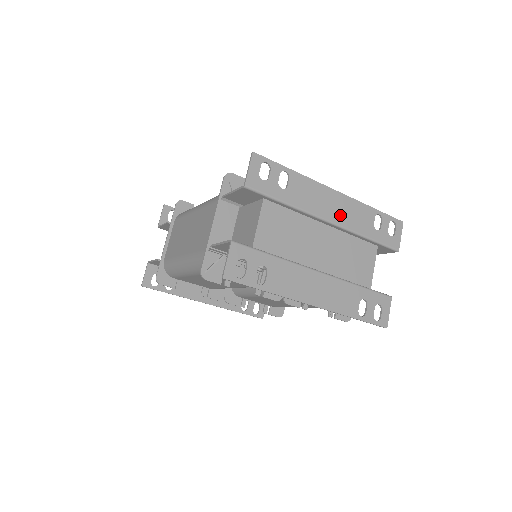
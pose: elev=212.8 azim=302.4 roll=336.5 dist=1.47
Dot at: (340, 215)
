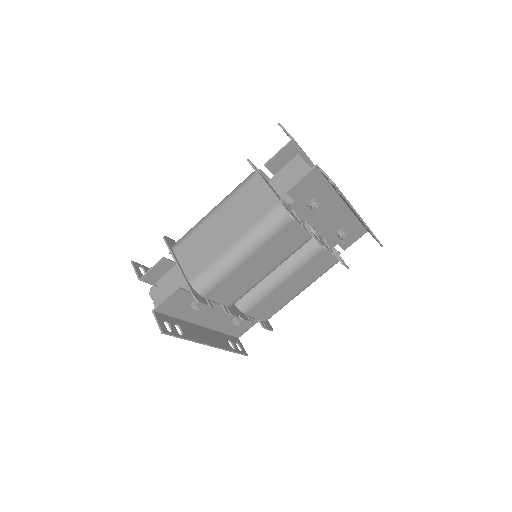
Dot at: occluded
